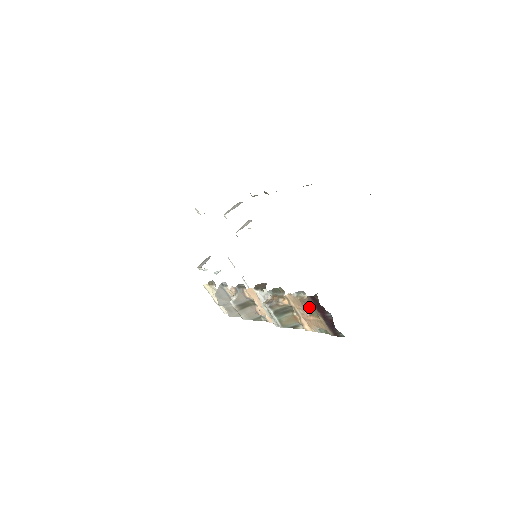
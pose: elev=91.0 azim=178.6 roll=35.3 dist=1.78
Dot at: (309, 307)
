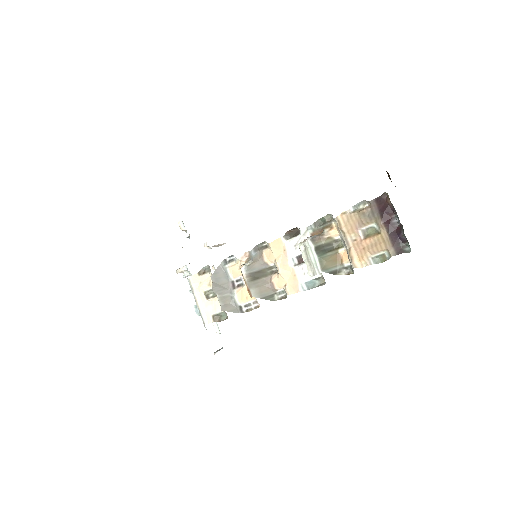
Dot at: (369, 220)
